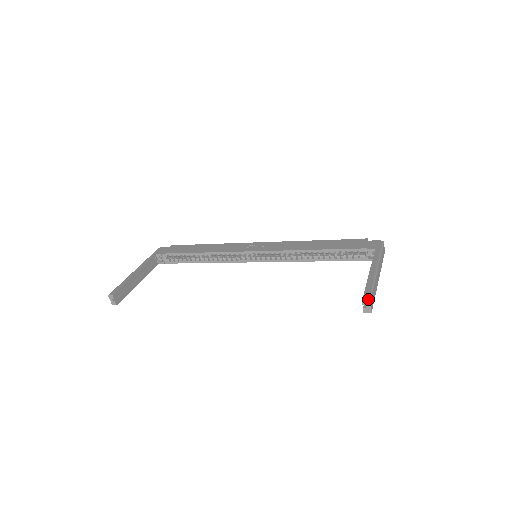
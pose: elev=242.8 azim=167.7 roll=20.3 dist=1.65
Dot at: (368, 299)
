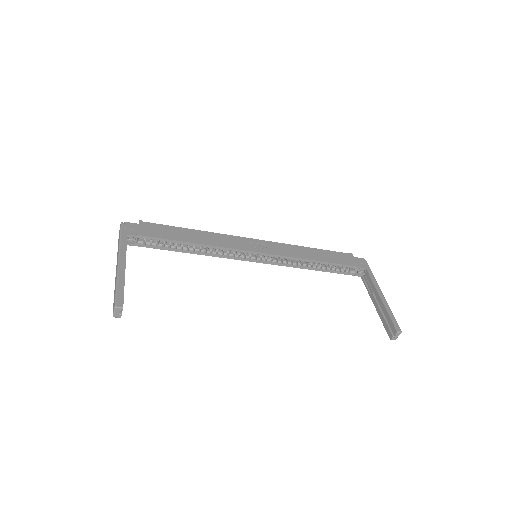
Dot at: (400, 330)
